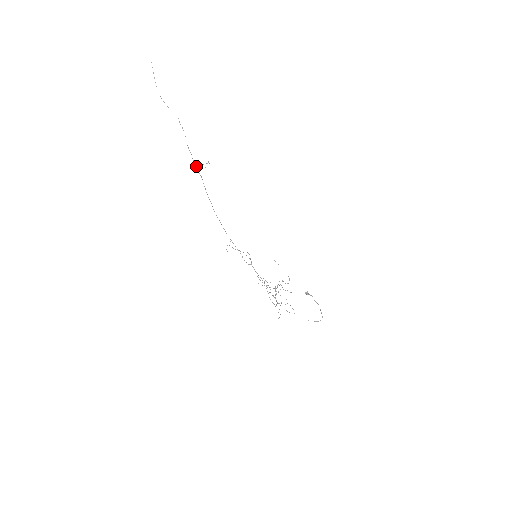
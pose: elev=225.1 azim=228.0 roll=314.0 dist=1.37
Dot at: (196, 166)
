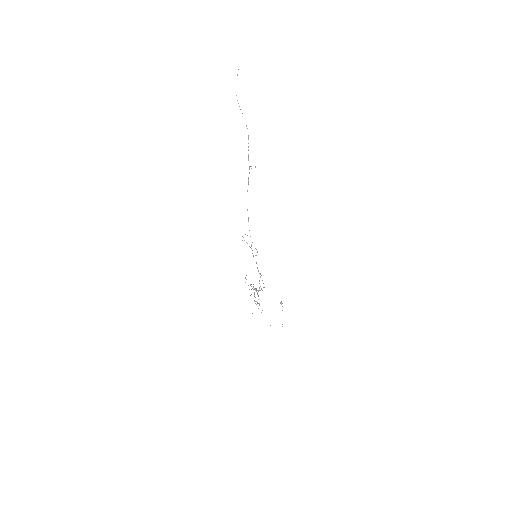
Dot at: occluded
